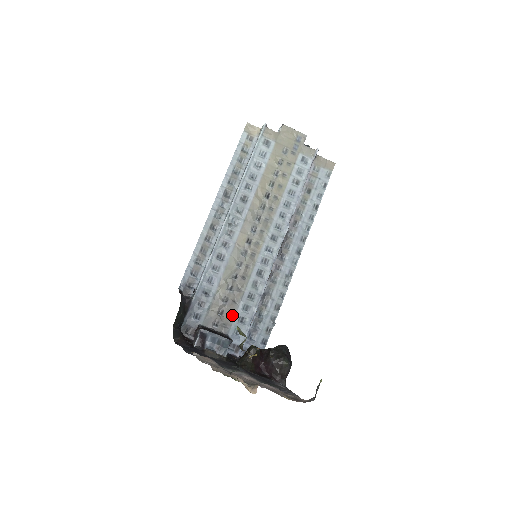
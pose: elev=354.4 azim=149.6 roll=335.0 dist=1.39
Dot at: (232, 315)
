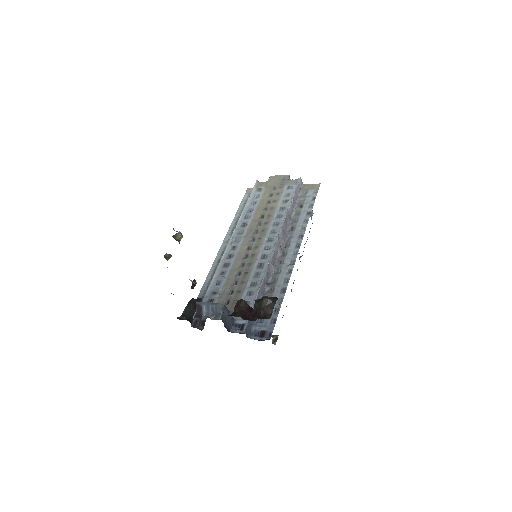
Dot at: occluded
